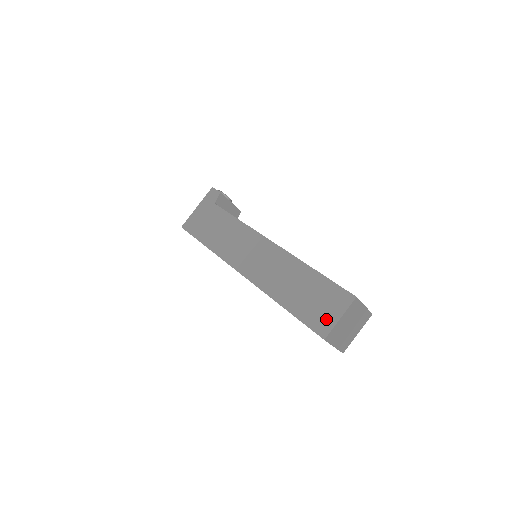
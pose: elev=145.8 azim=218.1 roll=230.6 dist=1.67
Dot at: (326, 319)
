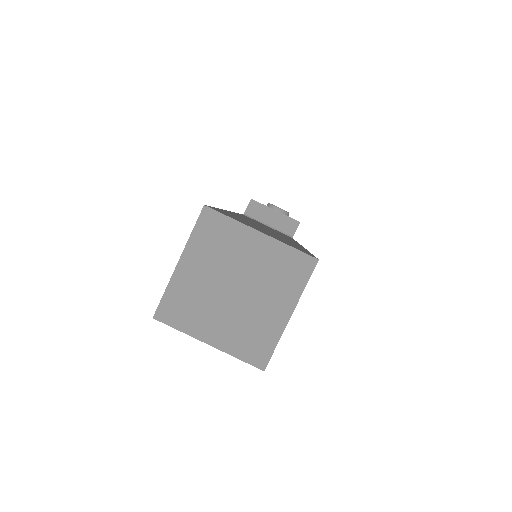
Dot at: occluded
